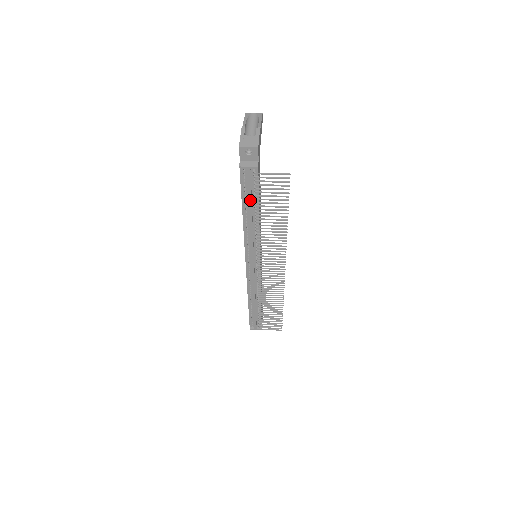
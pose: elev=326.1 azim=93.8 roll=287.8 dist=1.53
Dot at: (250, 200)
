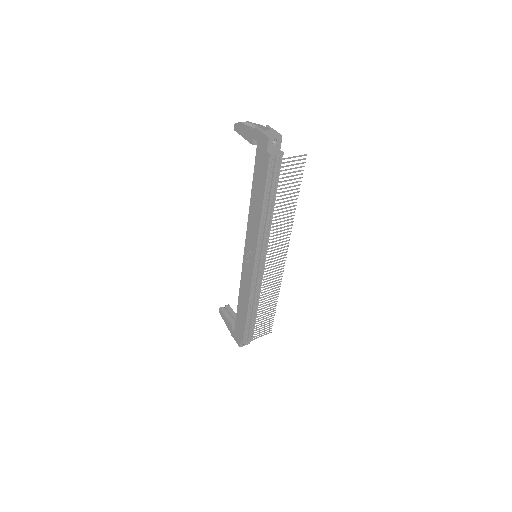
Dot at: (272, 189)
